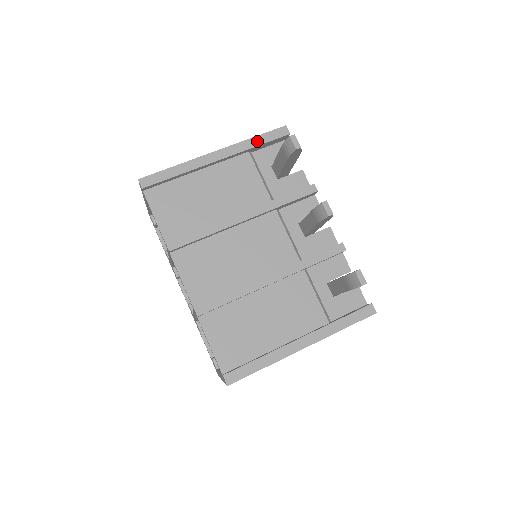
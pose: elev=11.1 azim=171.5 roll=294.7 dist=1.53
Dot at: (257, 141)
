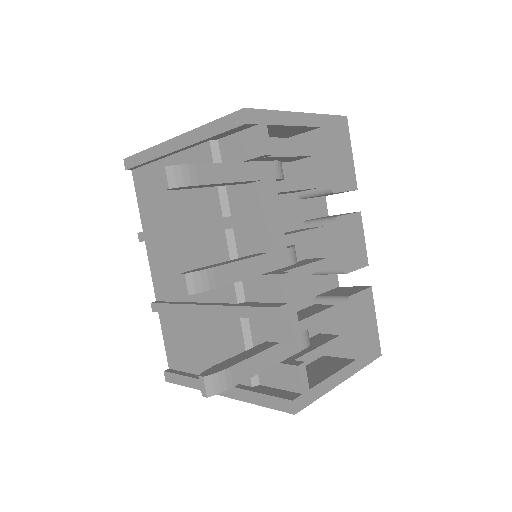
Dot at: (211, 130)
